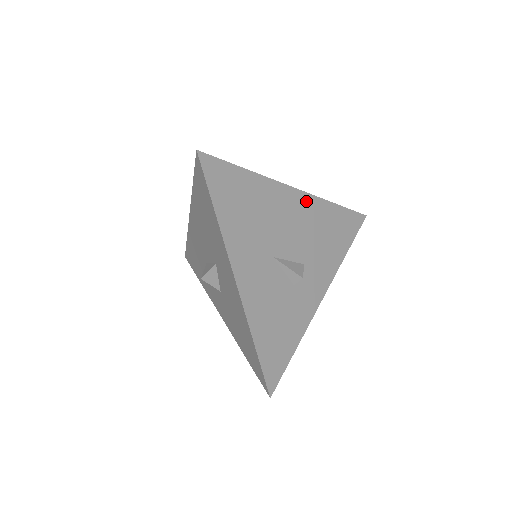
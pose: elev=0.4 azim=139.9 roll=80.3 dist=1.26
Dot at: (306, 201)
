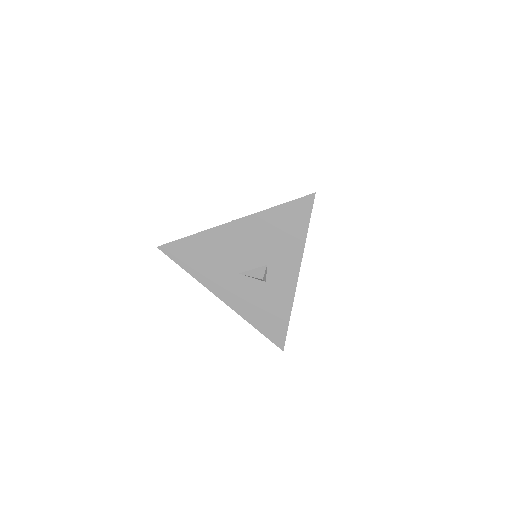
Dot at: (245, 223)
